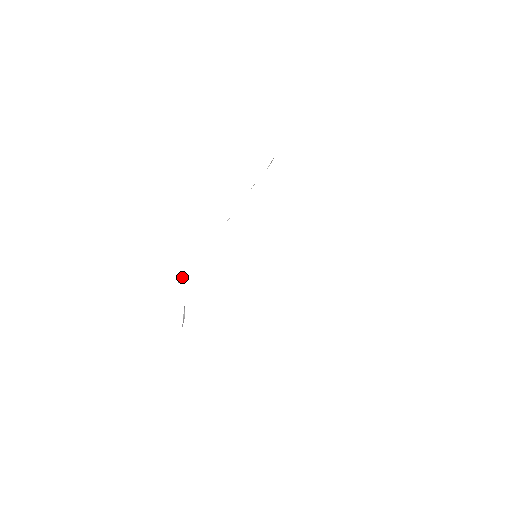
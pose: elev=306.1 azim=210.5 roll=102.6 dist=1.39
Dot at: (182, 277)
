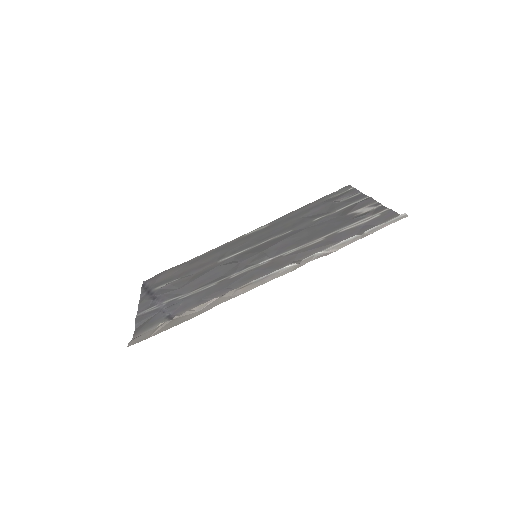
Dot at: (180, 315)
